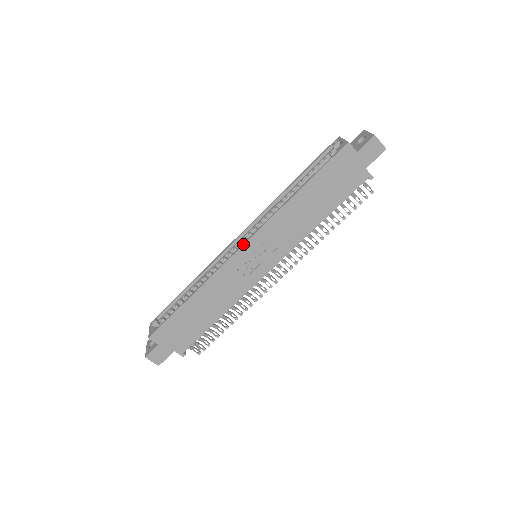
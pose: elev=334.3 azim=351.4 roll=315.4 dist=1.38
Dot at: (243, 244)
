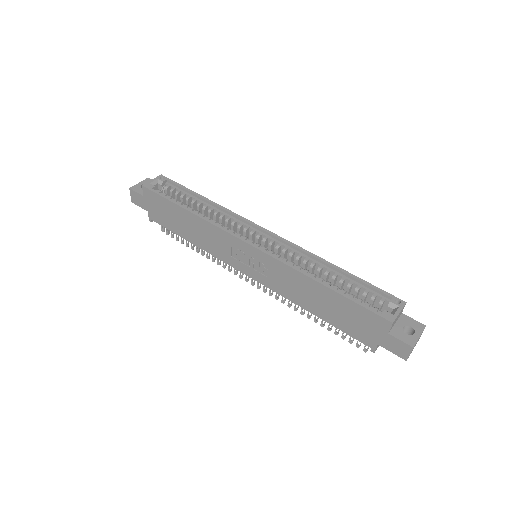
Dot at: (253, 245)
